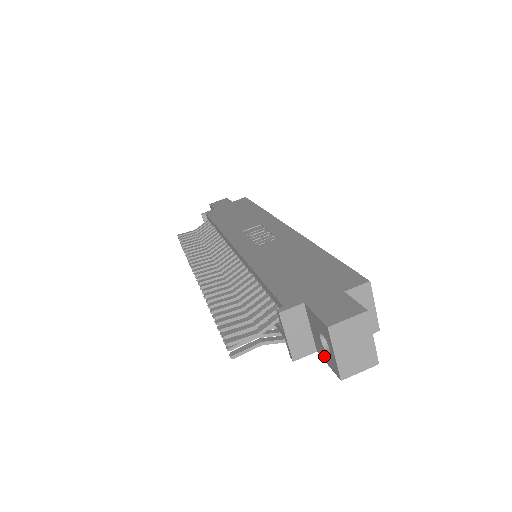
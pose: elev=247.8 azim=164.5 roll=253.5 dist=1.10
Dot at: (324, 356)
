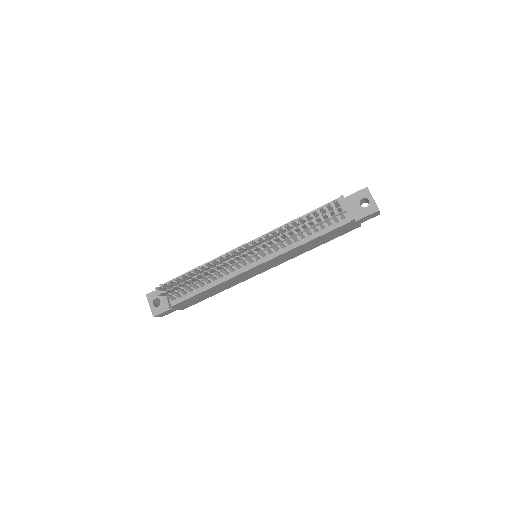
Dot at: (363, 214)
